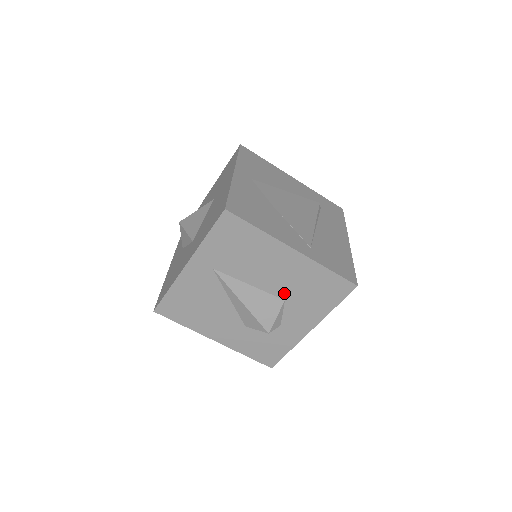
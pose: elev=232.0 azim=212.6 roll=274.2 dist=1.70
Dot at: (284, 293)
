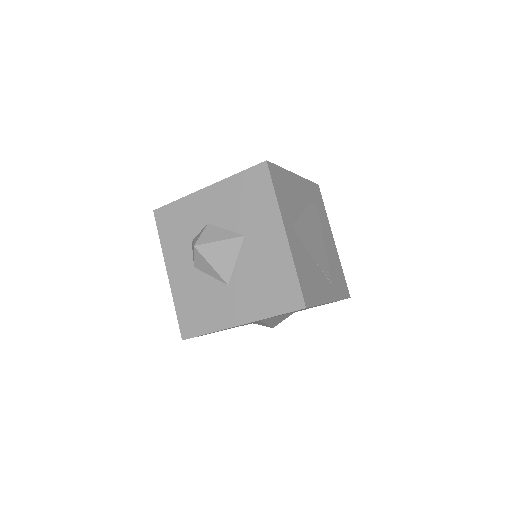
Dot at: occluded
